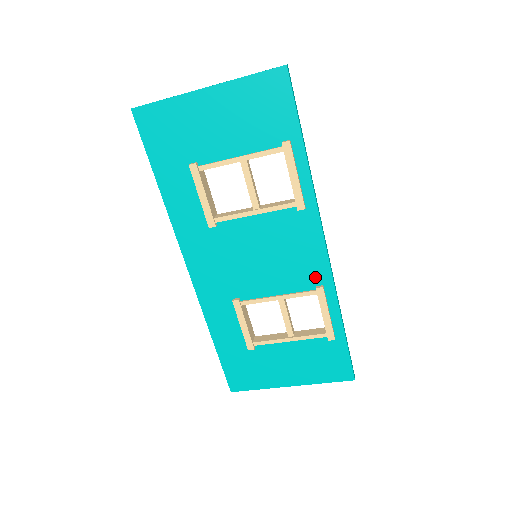
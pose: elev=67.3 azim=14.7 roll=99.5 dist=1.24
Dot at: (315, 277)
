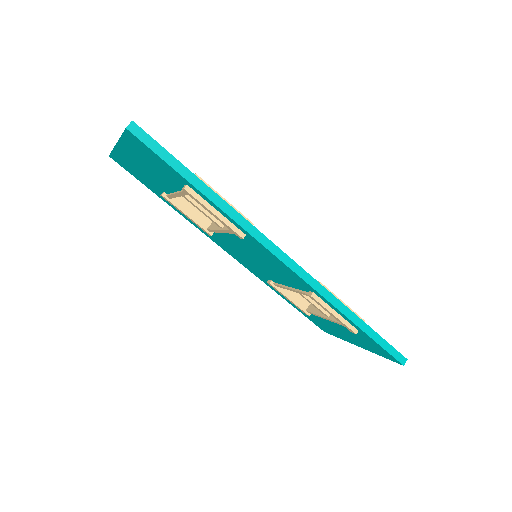
Dot at: (302, 285)
